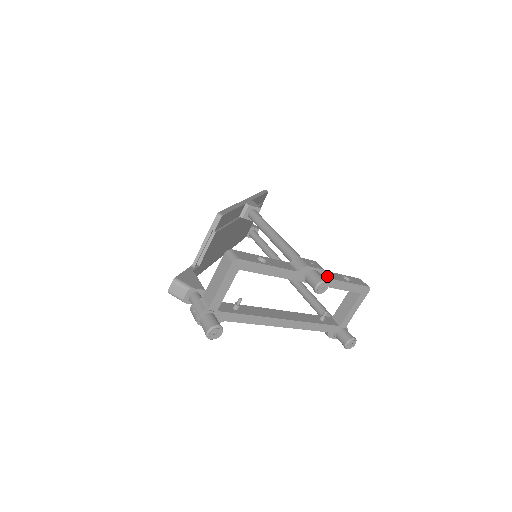
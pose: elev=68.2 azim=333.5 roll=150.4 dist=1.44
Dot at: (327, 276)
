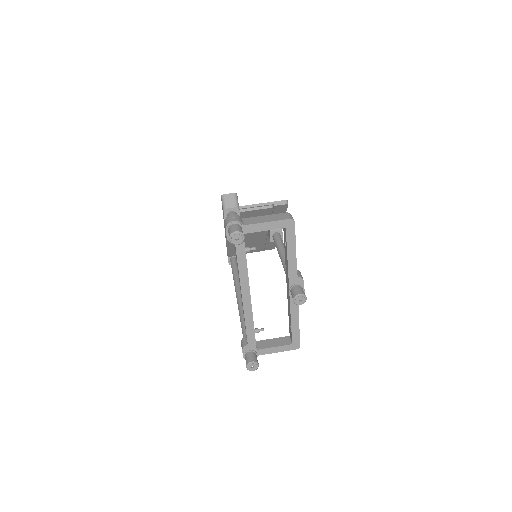
Dot at: occluded
